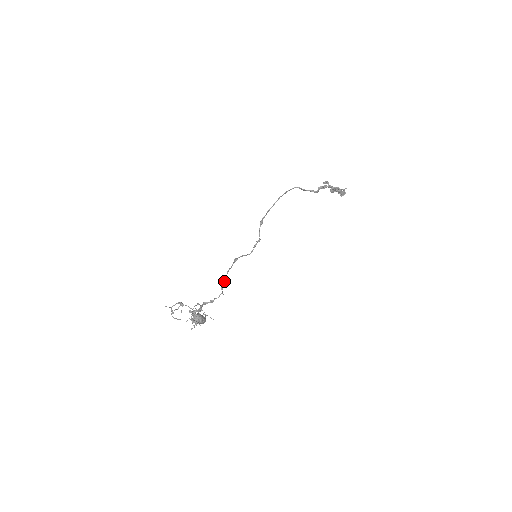
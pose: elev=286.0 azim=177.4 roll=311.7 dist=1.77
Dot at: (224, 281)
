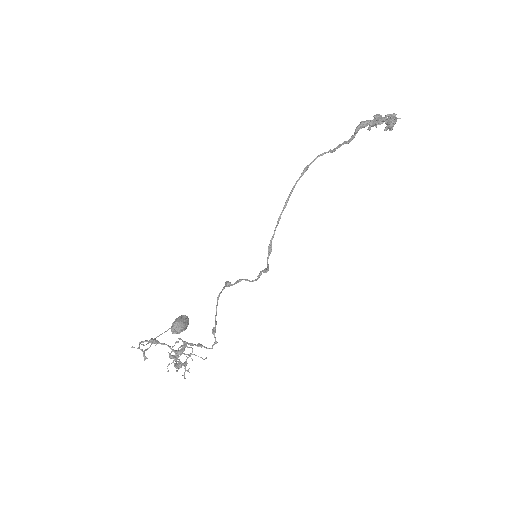
Dot at: (215, 318)
